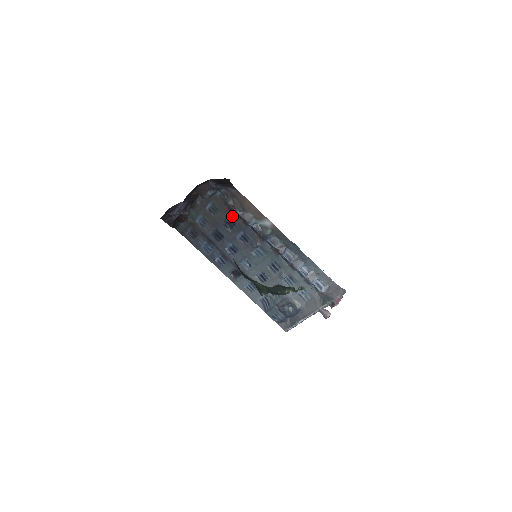
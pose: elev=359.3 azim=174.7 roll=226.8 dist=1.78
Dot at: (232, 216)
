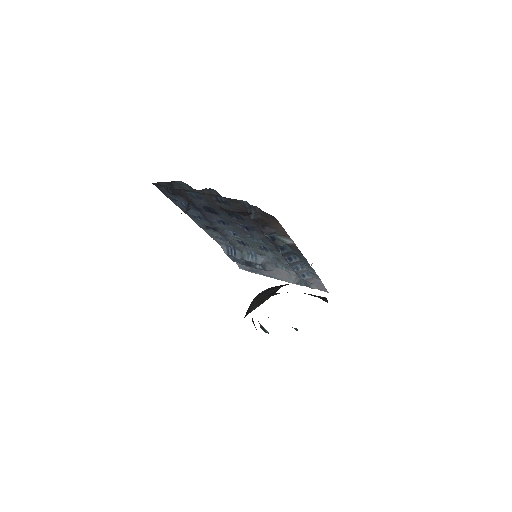
Dot at: (246, 216)
